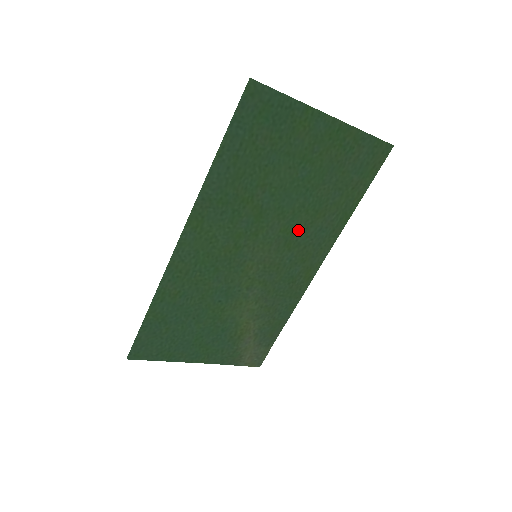
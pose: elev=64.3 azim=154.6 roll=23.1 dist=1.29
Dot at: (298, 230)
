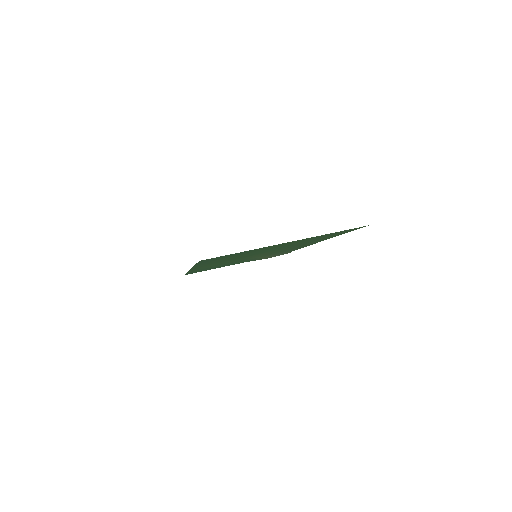
Dot at: (288, 247)
